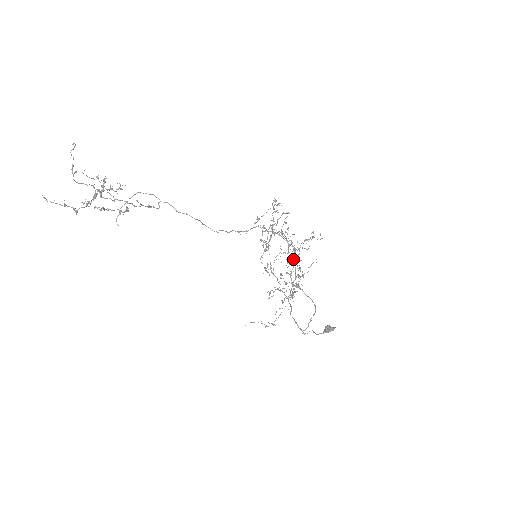
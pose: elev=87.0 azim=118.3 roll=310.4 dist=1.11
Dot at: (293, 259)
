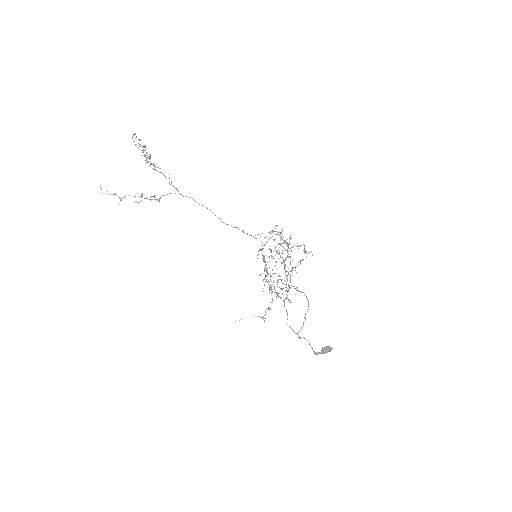
Dot at: (287, 255)
